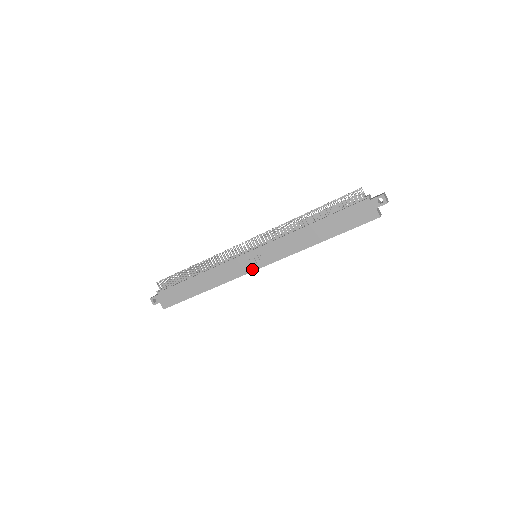
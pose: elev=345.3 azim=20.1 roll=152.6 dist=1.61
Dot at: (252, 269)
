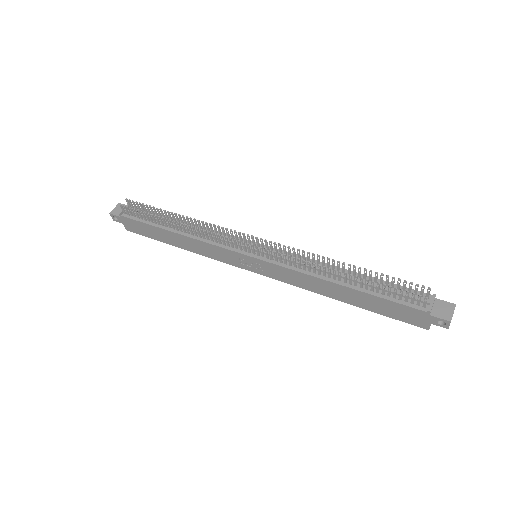
Dot at: (246, 268)
